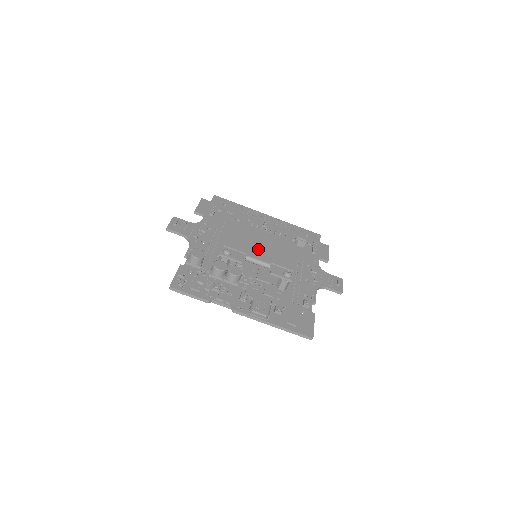
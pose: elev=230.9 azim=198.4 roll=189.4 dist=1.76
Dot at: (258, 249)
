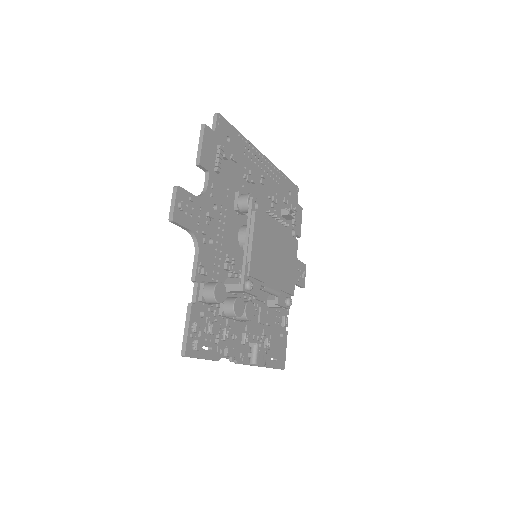
Dot at: (273, 268)
